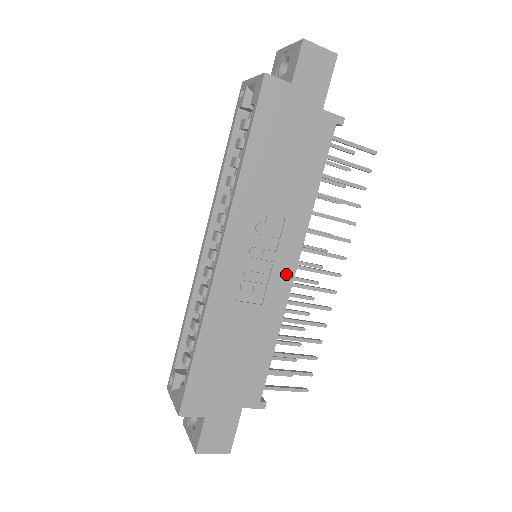
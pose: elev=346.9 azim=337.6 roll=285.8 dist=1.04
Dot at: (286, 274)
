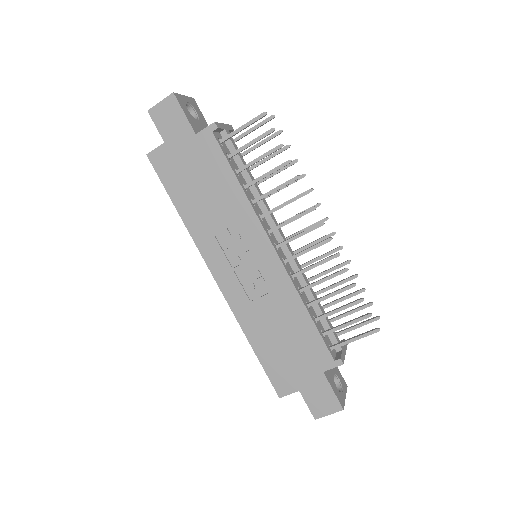
Dot at: (270, 259)
